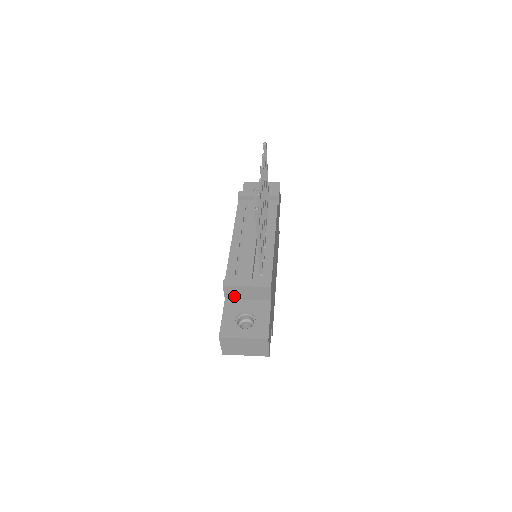
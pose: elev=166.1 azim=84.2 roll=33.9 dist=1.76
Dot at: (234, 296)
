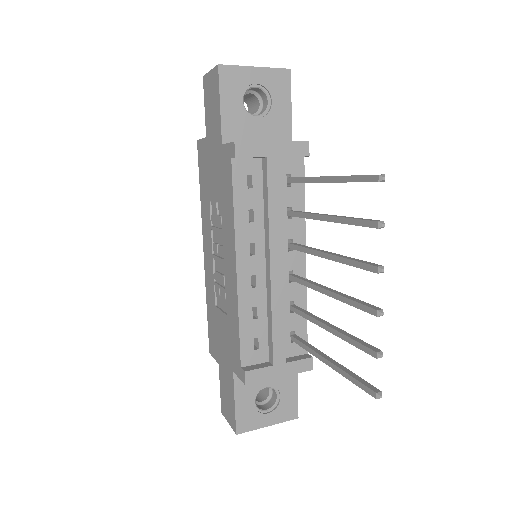
Dot at: occluded
